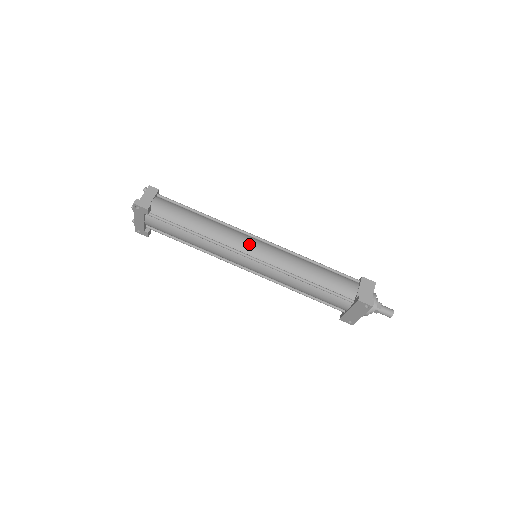
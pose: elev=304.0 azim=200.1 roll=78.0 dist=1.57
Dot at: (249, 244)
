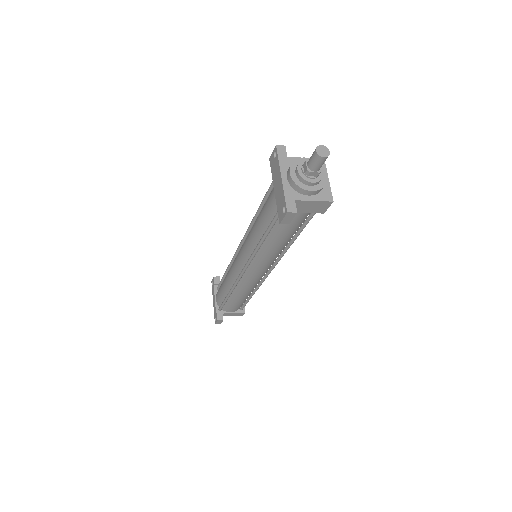
Dot at: occluded
